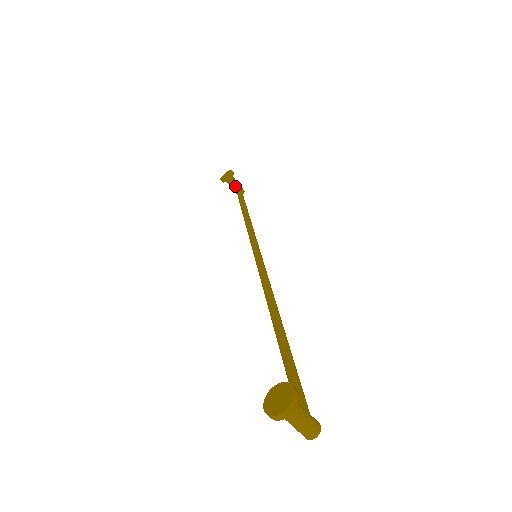
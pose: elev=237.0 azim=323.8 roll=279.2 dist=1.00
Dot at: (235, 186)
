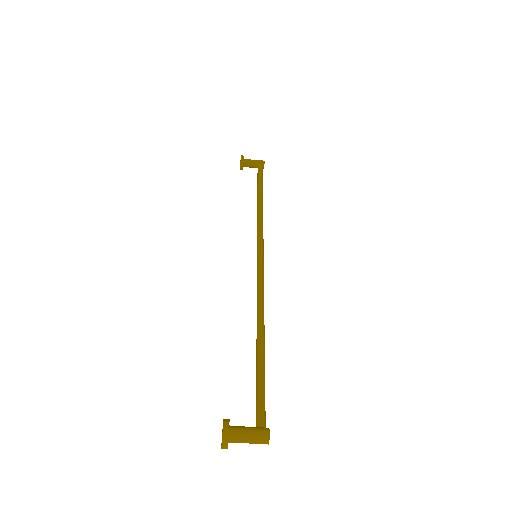
Dot at: (253, 165)
